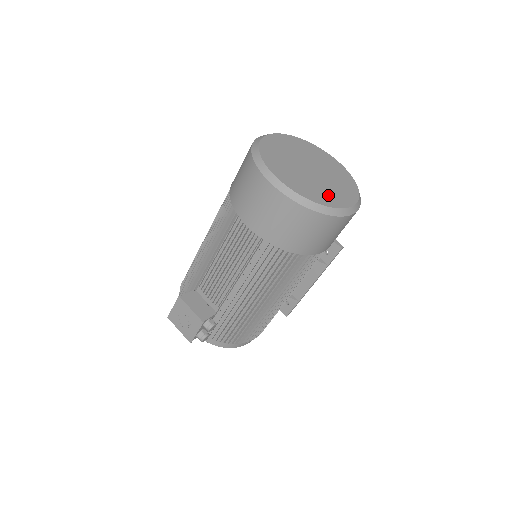
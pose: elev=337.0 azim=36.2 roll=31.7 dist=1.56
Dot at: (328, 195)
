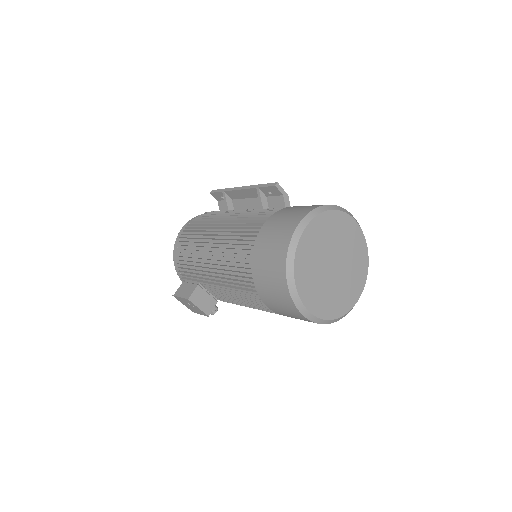
Dot at: (344, 298)
